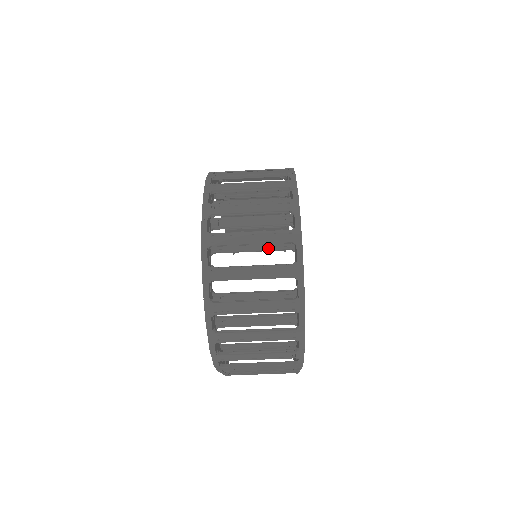
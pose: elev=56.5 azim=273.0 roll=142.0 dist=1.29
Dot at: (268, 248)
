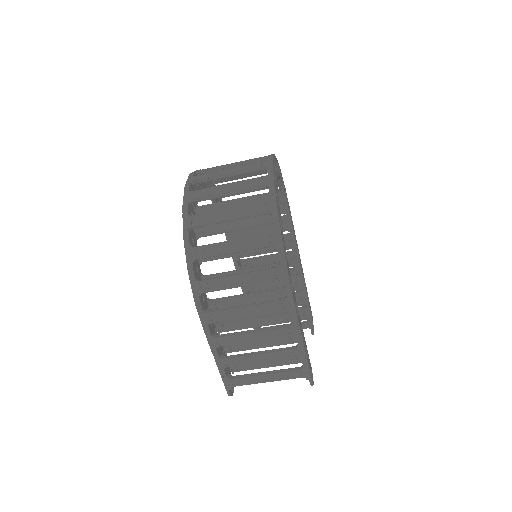
Dot at: occluded
